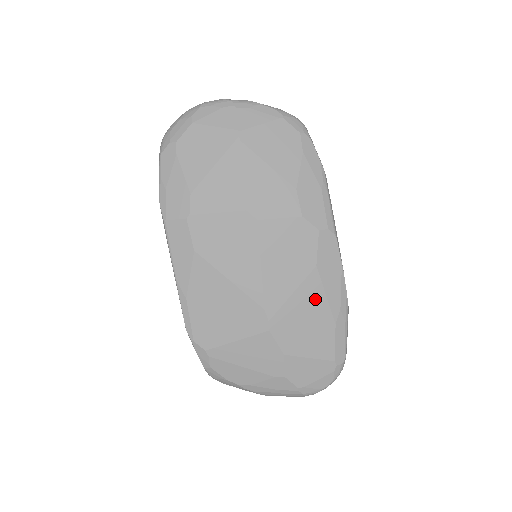
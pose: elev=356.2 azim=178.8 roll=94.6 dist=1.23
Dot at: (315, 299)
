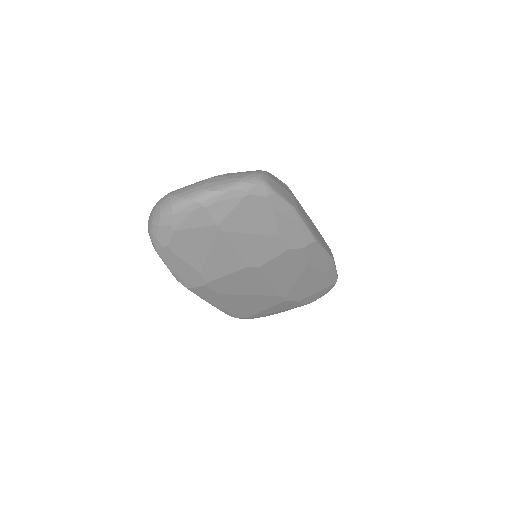
Dot at: (311, 274)
